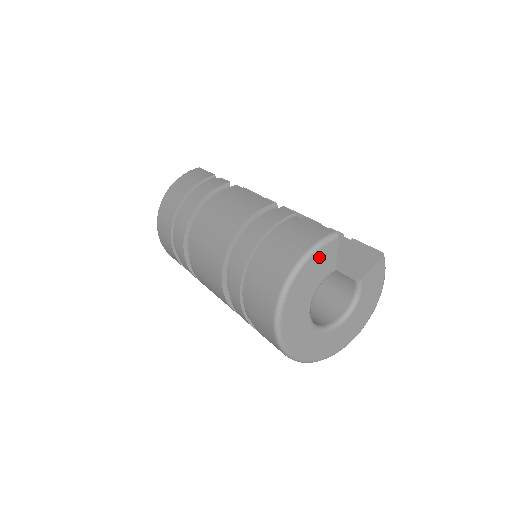
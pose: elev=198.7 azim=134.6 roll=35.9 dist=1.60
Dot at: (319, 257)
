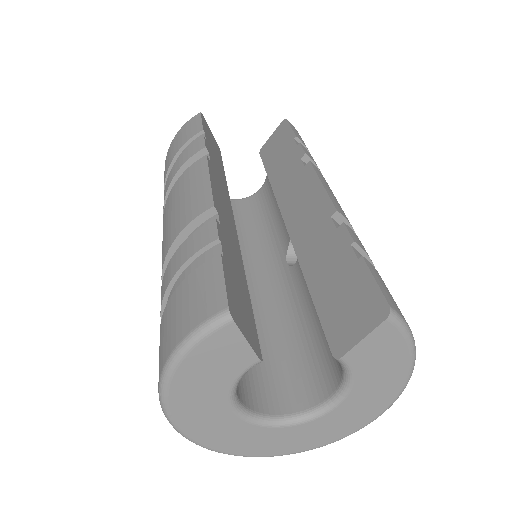
Dot at: (204, 353)
